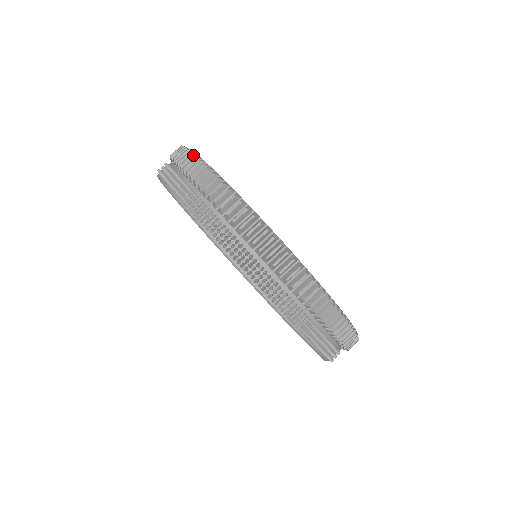
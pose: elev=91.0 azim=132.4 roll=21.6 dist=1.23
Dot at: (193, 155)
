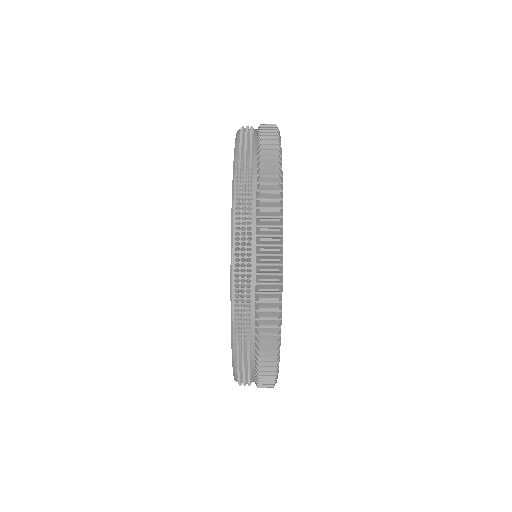
Dot at: (276, 125)
